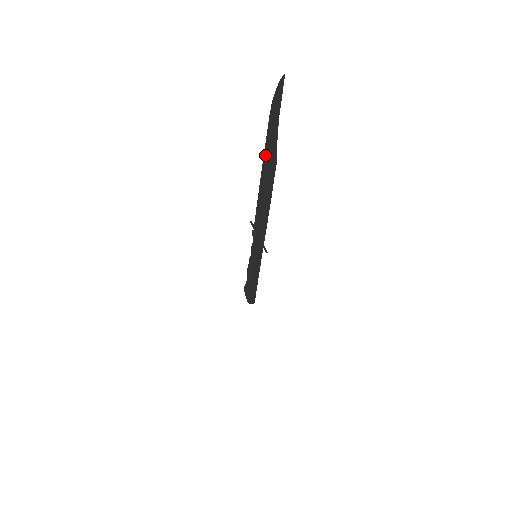
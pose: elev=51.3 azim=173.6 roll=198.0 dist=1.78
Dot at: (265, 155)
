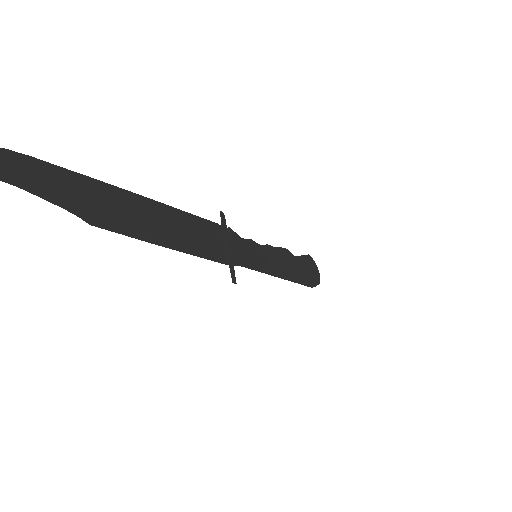
Dot at: (103, 188)
